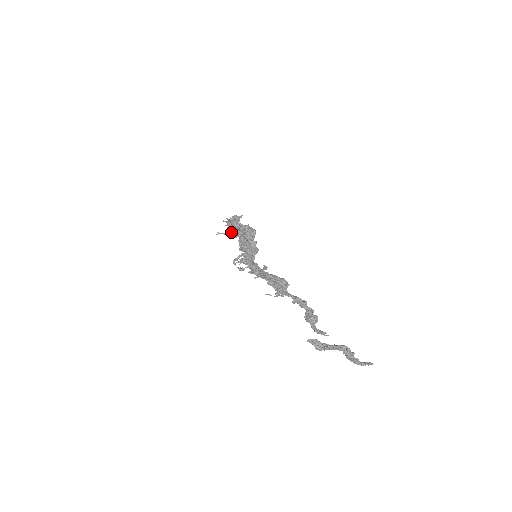
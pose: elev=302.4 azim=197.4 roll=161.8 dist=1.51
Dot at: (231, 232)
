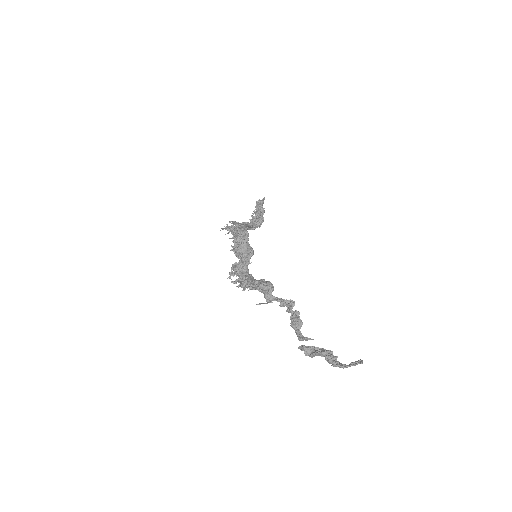
Dot at: occluded
